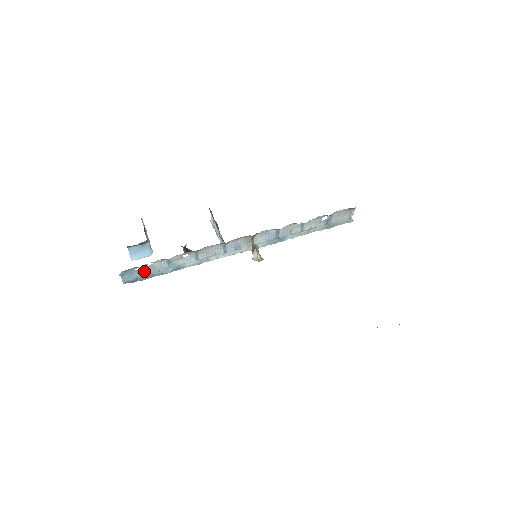
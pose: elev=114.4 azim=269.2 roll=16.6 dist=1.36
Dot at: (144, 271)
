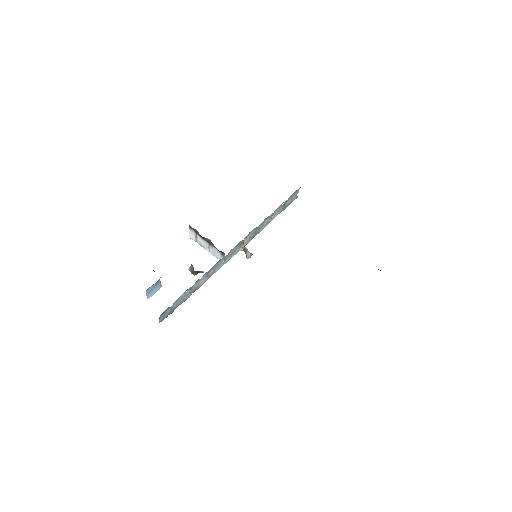
Dot at: (173, 305)
